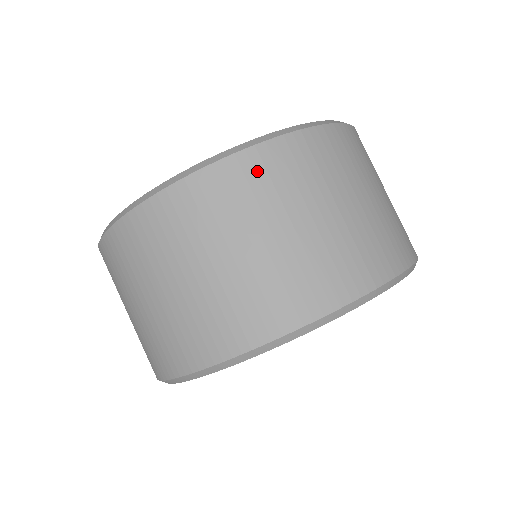
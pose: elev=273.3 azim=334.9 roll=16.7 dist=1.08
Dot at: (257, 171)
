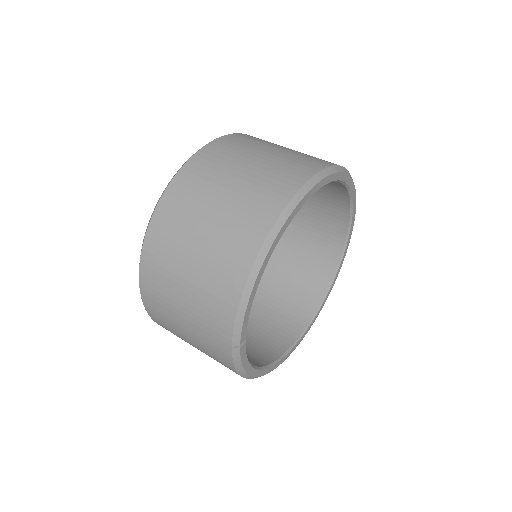
Dot at: (216, 151)
